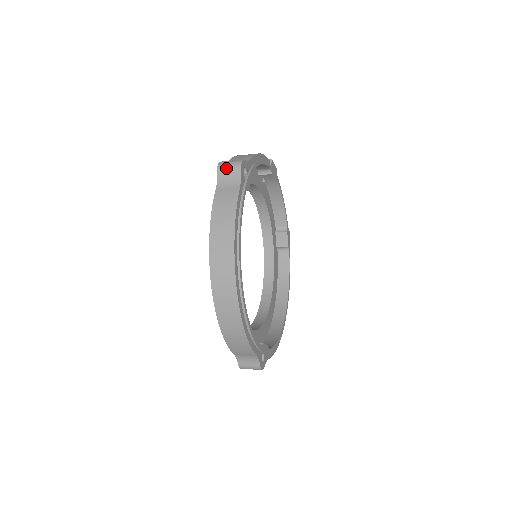
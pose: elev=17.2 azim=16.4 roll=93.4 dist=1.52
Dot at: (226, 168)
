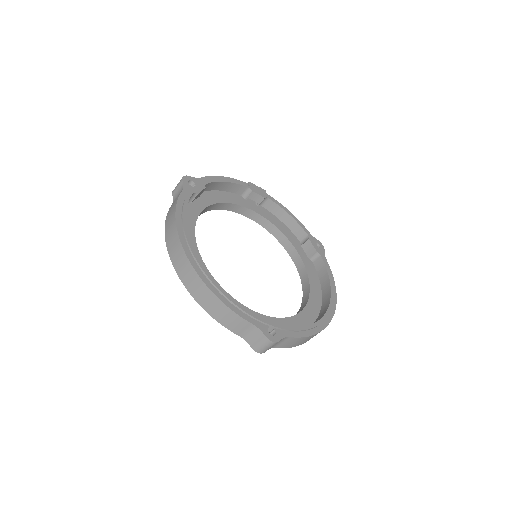
Dot at: (176, 188)
